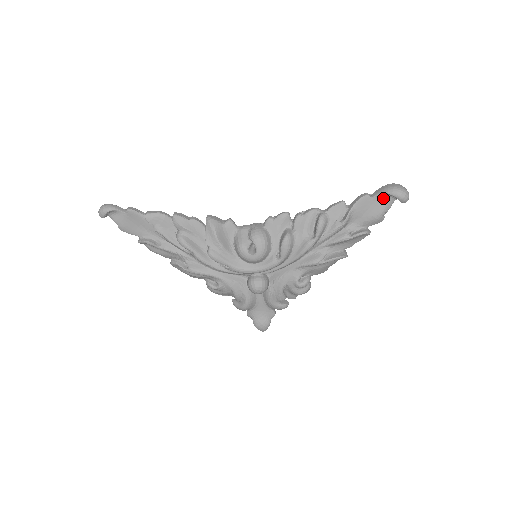
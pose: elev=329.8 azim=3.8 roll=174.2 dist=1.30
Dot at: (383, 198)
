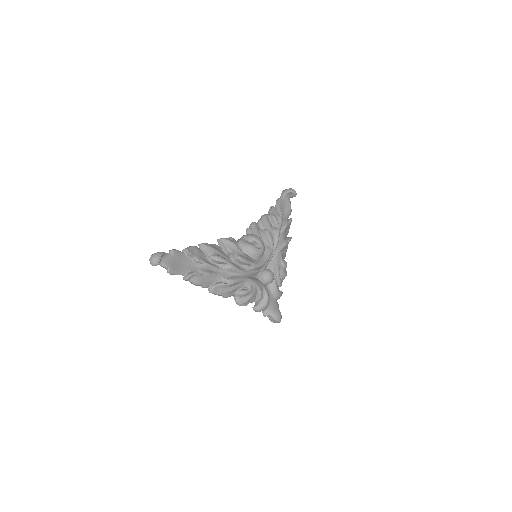
Dot at: (287, 197)
